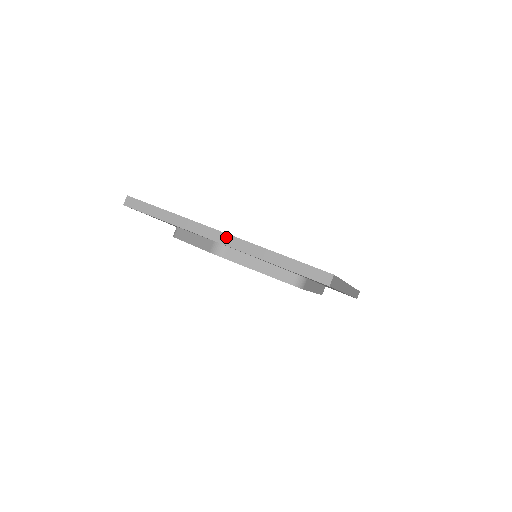
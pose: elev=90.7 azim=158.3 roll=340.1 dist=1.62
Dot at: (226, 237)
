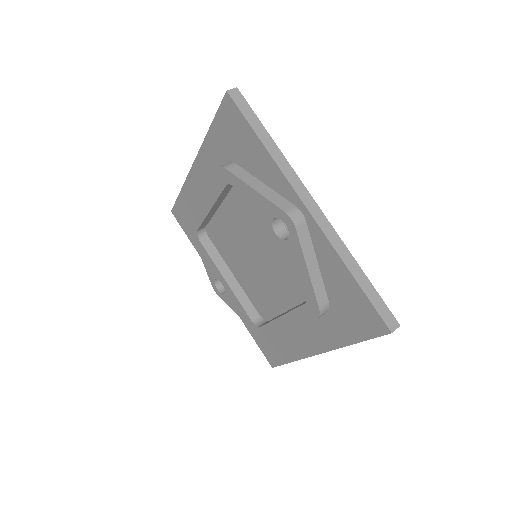
Dot at: (319, 212)
